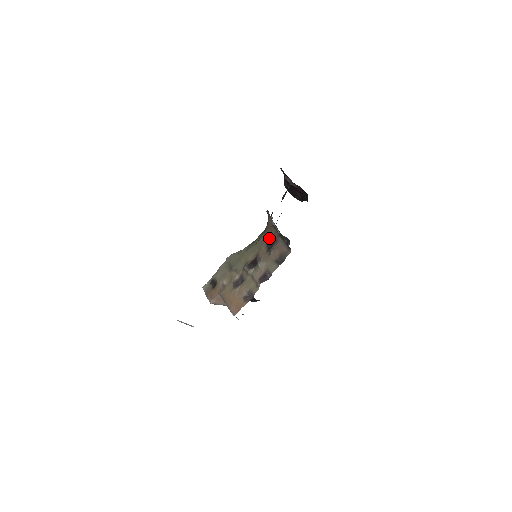
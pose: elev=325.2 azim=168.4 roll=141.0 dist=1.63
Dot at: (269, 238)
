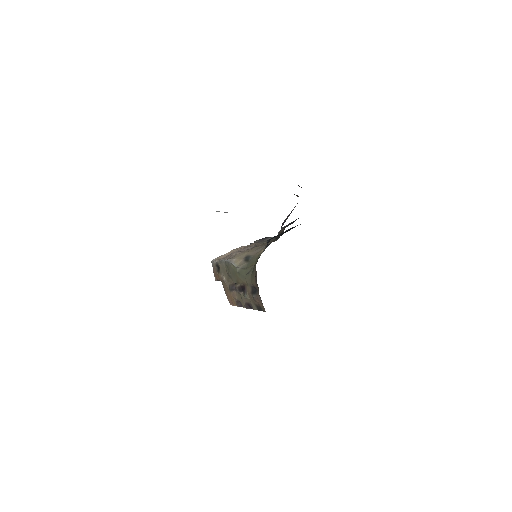
Dot at: (253, 285)
